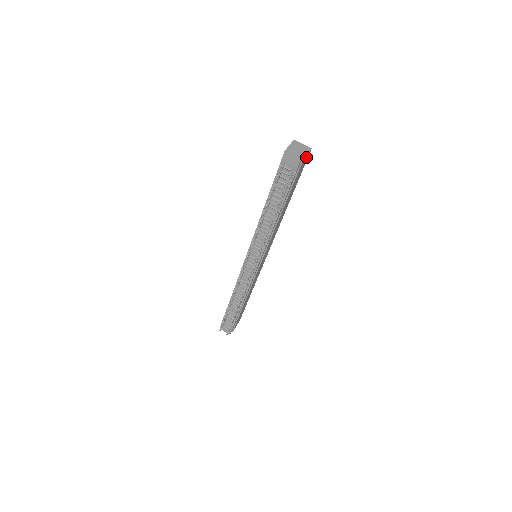
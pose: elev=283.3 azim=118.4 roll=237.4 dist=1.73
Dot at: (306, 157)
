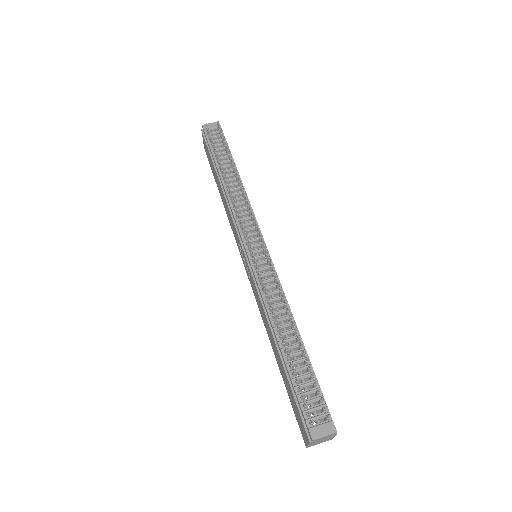
Dot at: occluded
